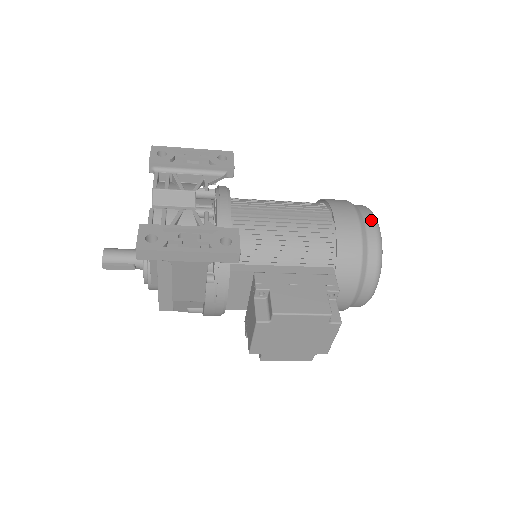
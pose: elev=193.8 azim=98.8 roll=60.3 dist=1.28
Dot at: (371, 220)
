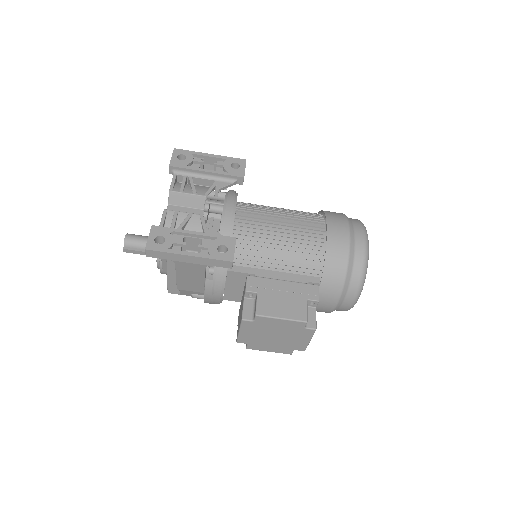
Dot at: (362, 238)
